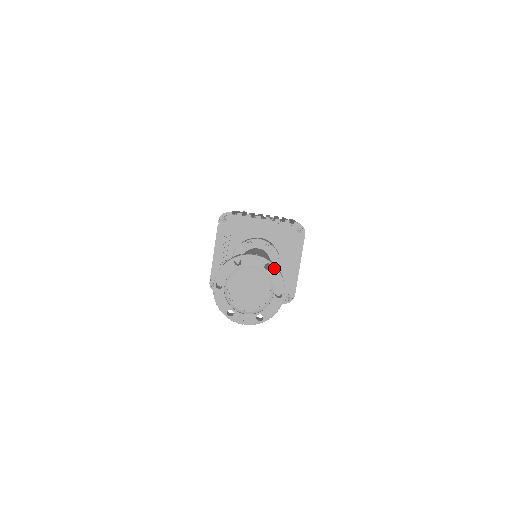
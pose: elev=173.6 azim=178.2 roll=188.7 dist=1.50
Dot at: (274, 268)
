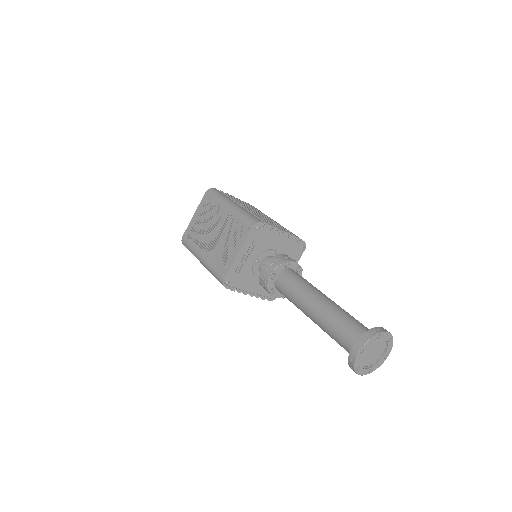
Dot at: (392, 340)
